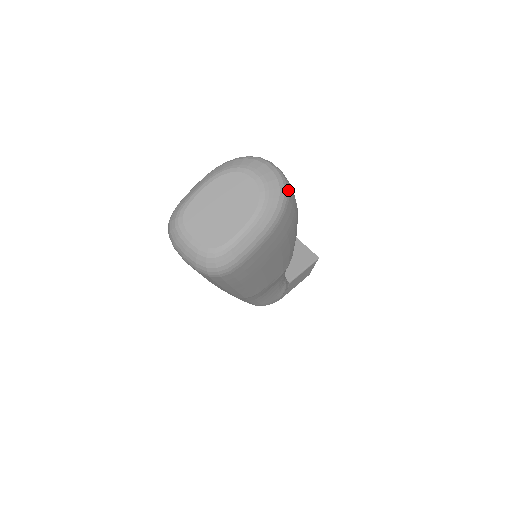
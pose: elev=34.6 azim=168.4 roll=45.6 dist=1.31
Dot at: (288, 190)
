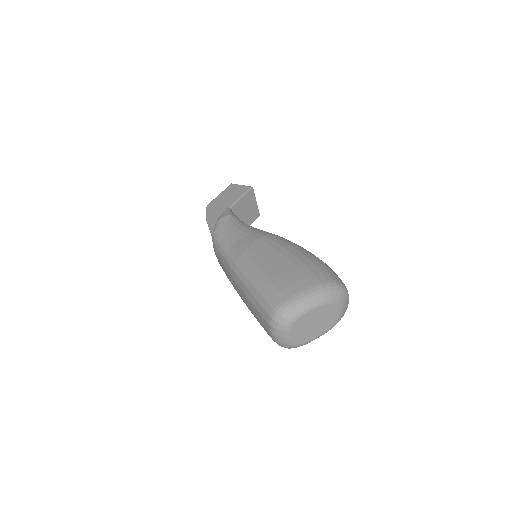
Dot at: occluded
